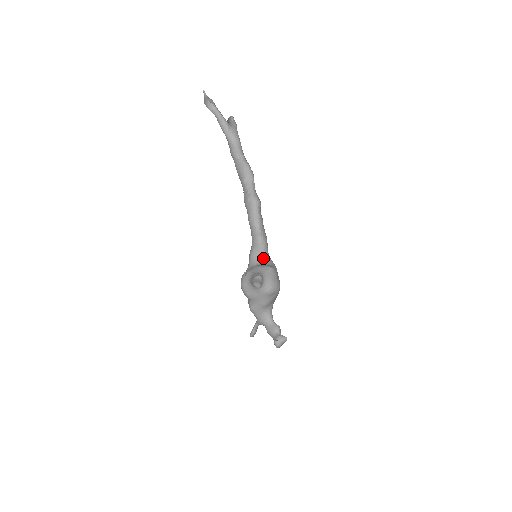
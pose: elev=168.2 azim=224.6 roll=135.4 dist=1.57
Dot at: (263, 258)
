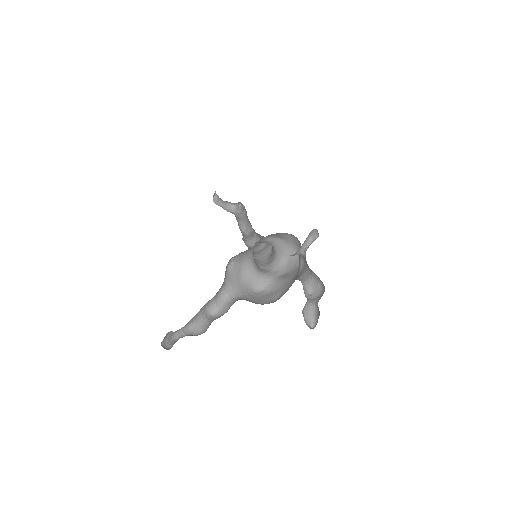
Dot at: (258, 268)
